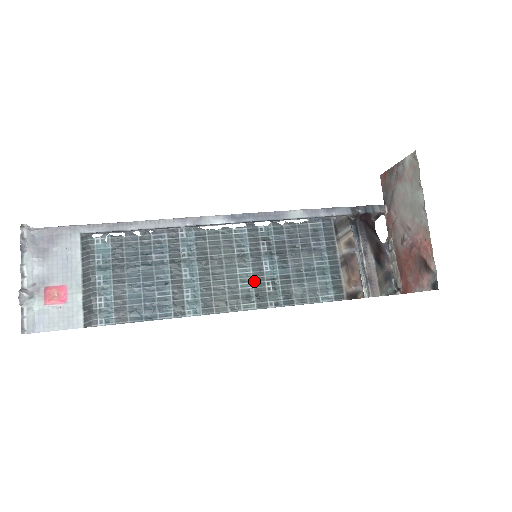
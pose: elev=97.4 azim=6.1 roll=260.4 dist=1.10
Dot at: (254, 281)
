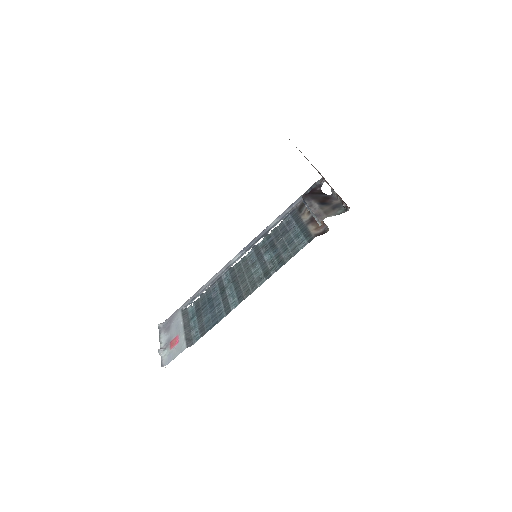
Dot at: (261, 269)
